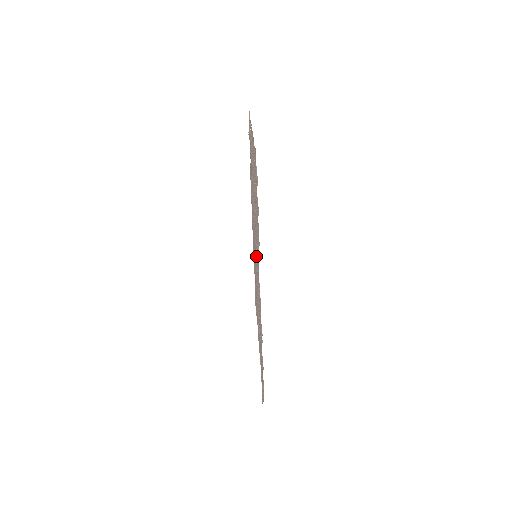
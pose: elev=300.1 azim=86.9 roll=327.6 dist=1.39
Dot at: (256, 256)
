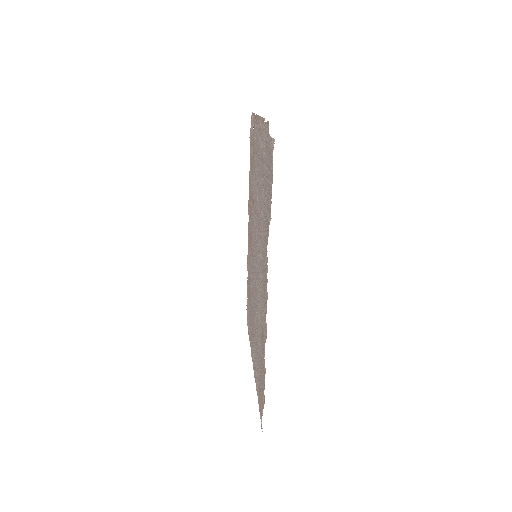
Dot at: (258, 252)
